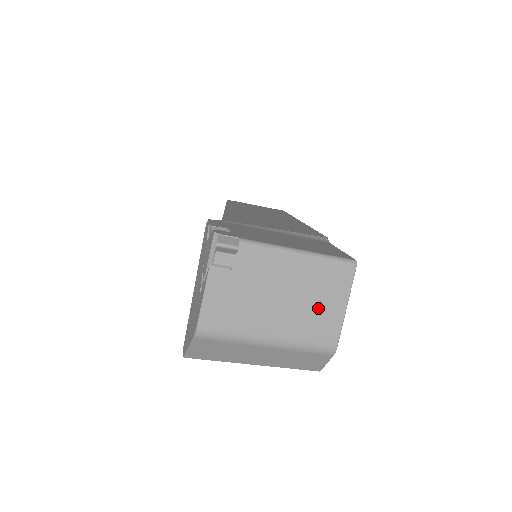
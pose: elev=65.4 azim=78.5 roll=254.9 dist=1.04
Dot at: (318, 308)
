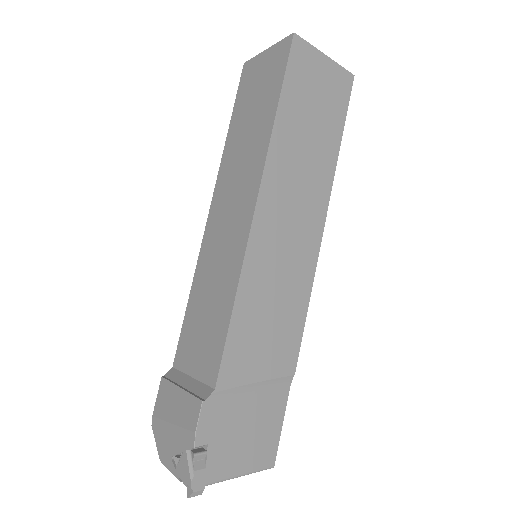
Dot at: occluded
